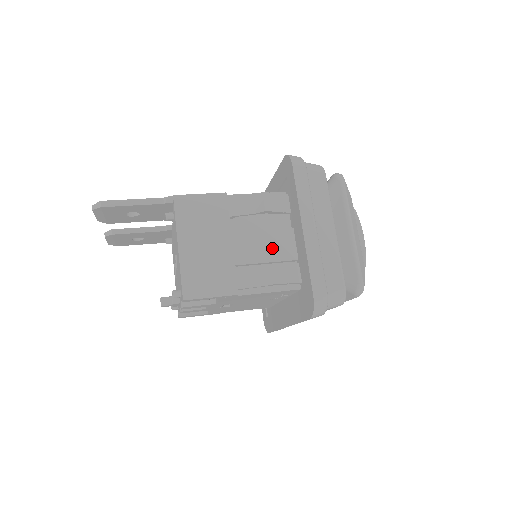
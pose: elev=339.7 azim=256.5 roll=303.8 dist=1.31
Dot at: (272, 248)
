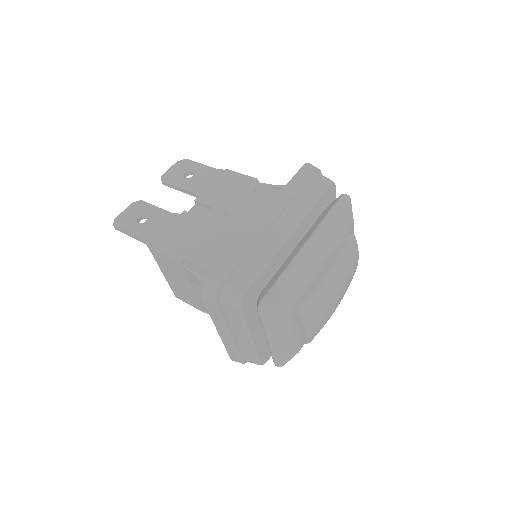
Dot at: occluded
